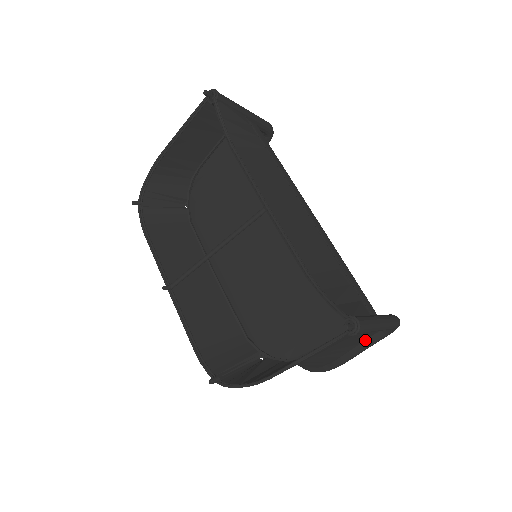
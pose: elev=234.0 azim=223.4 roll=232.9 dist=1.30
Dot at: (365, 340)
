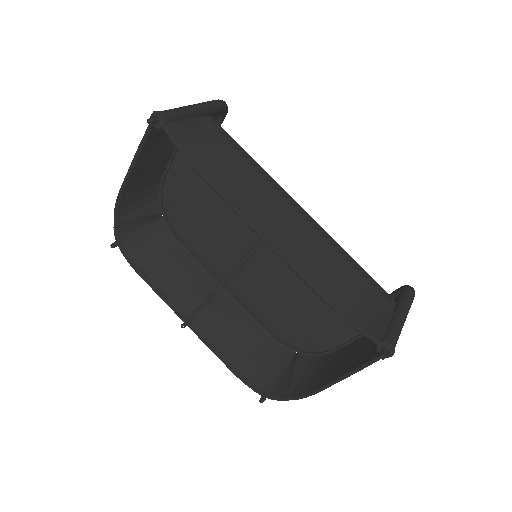
Dot at: occluded
